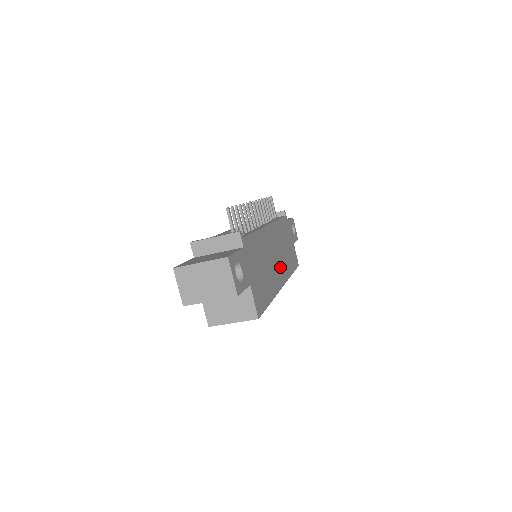
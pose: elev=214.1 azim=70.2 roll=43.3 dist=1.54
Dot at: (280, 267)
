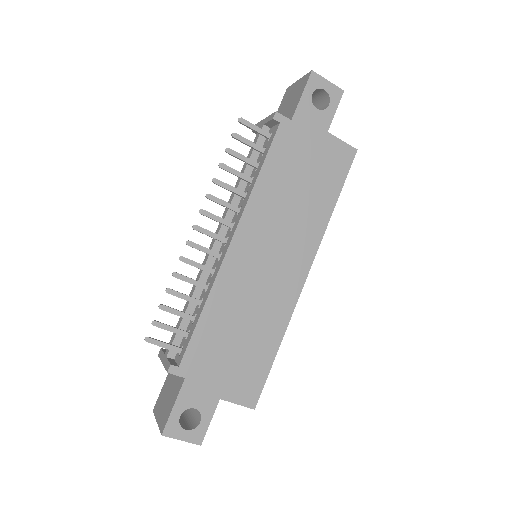
Dot at: (290, 257)
